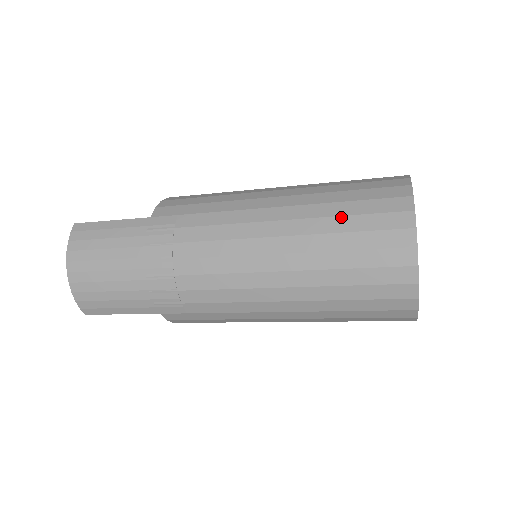
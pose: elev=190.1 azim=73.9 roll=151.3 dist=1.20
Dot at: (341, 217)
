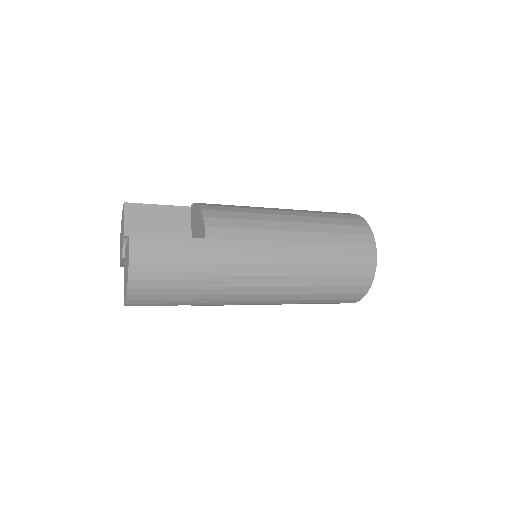
Dot at: (340, 255)
